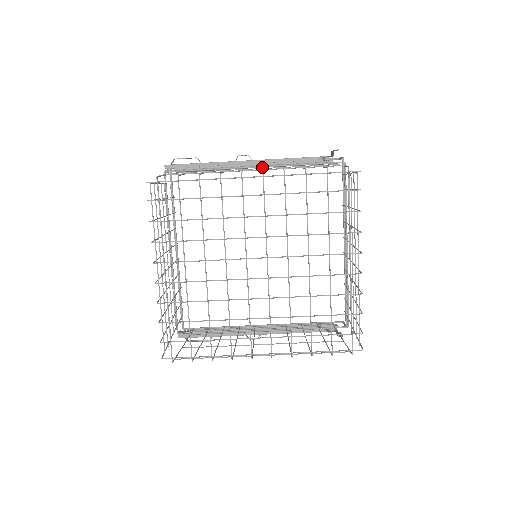
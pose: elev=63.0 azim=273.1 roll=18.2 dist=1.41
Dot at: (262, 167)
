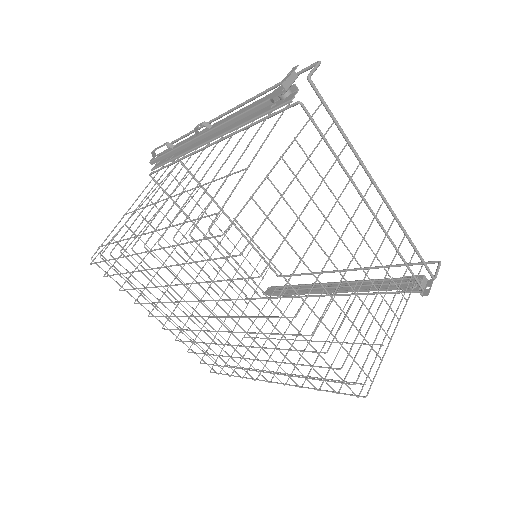
Dot at: (215, 143)
